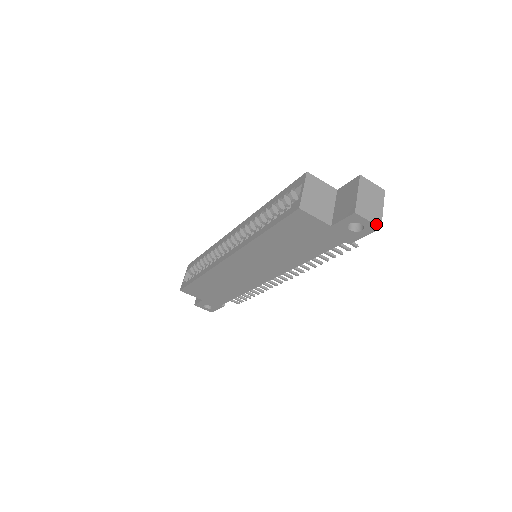
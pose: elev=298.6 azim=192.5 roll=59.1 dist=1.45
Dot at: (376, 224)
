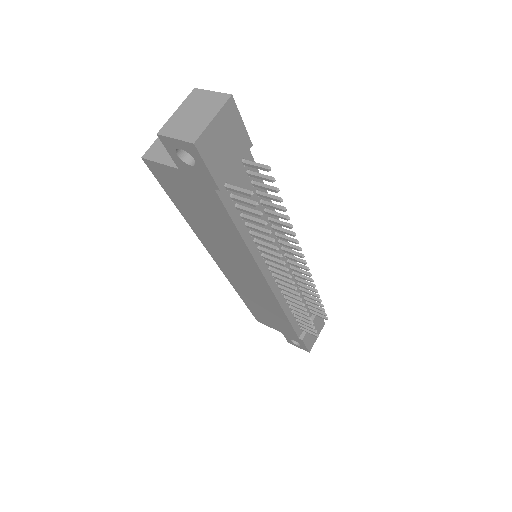
Dot at: (187, 140)
